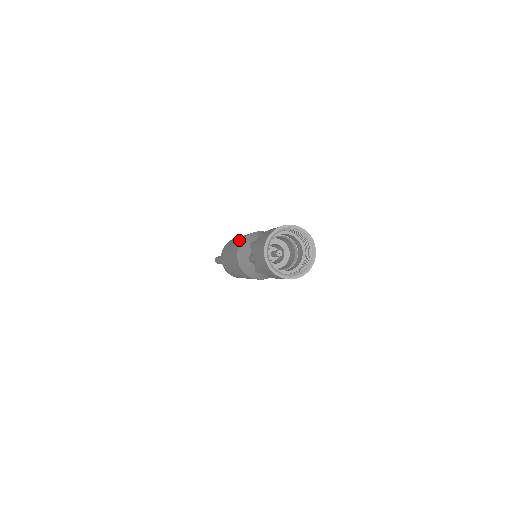
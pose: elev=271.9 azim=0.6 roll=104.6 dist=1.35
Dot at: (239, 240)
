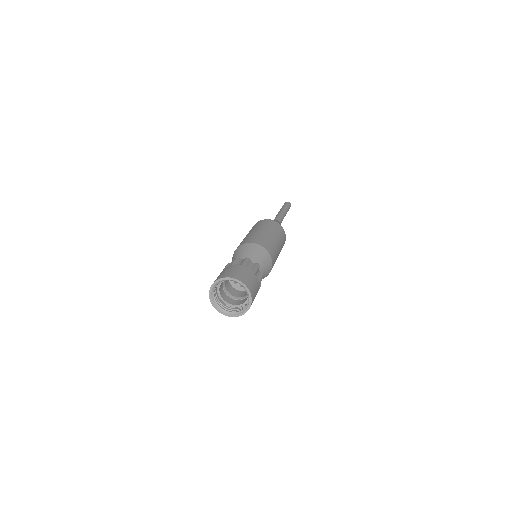
Dot at: (253, 238)
